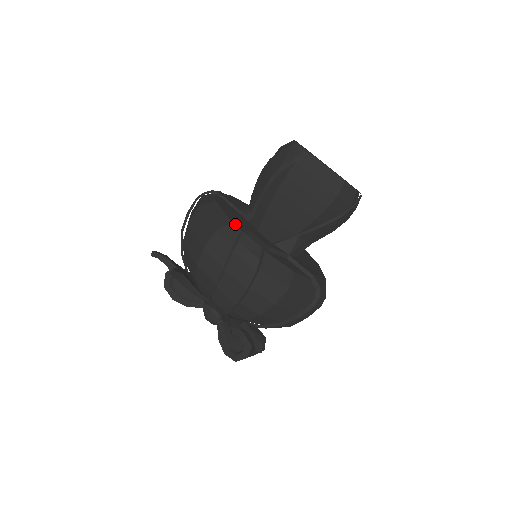
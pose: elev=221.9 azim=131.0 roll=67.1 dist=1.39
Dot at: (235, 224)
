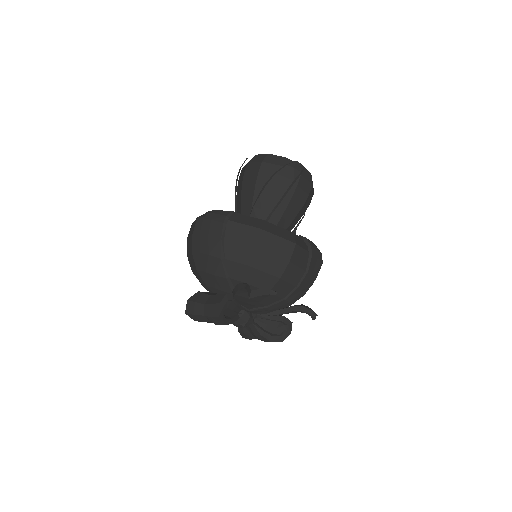
Dot at: (294, 234)
